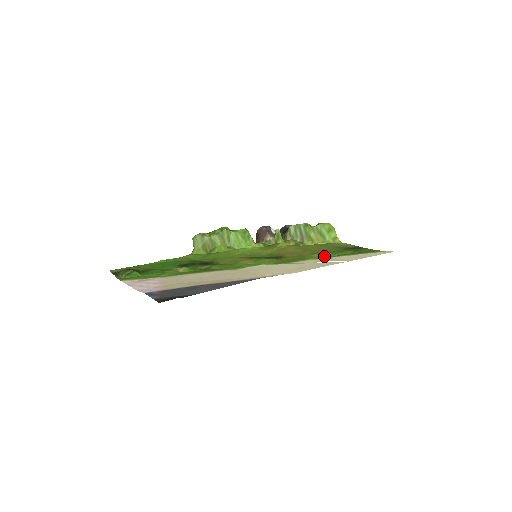
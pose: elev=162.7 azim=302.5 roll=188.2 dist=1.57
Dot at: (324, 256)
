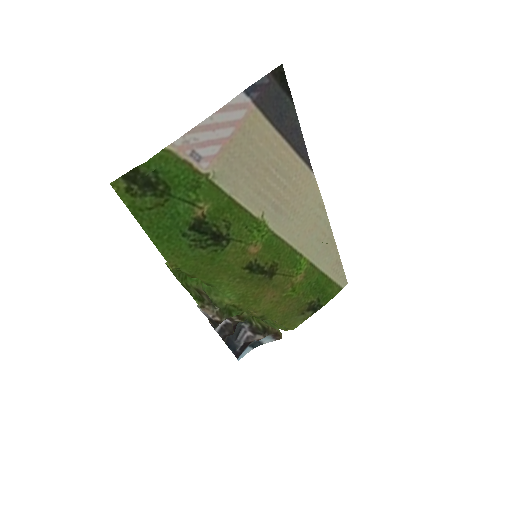
Dot at: (307, 275)
